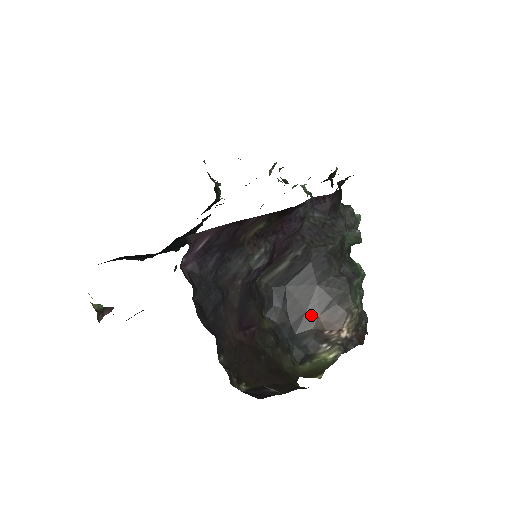
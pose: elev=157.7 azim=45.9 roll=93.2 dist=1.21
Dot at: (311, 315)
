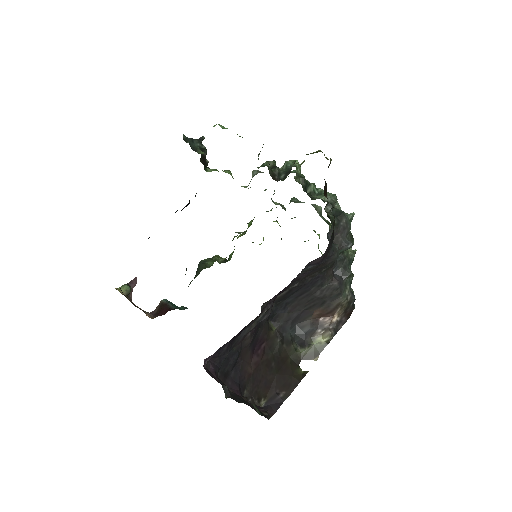
Dot at: (308, 312)
